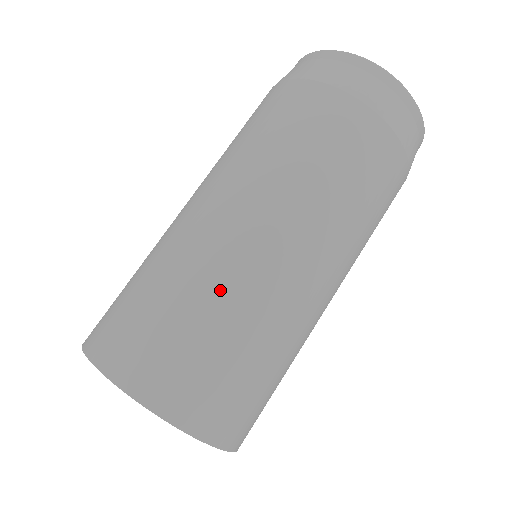
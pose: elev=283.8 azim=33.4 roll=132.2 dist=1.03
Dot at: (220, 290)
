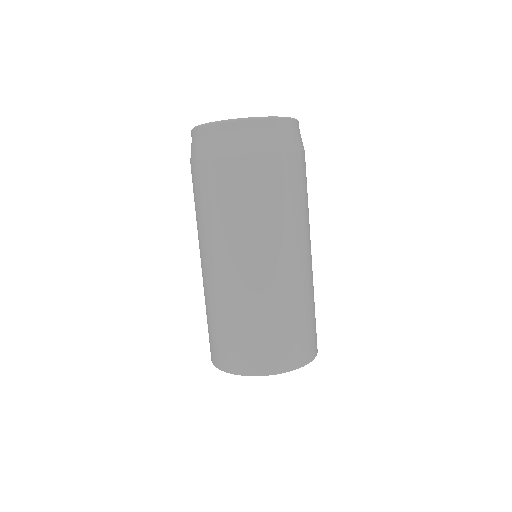
Dot at: (287, 302)
